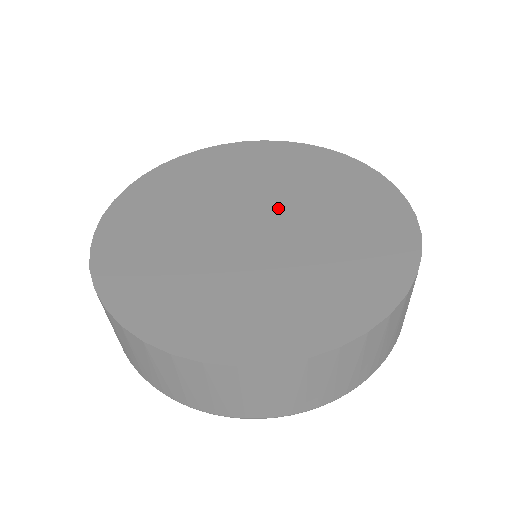
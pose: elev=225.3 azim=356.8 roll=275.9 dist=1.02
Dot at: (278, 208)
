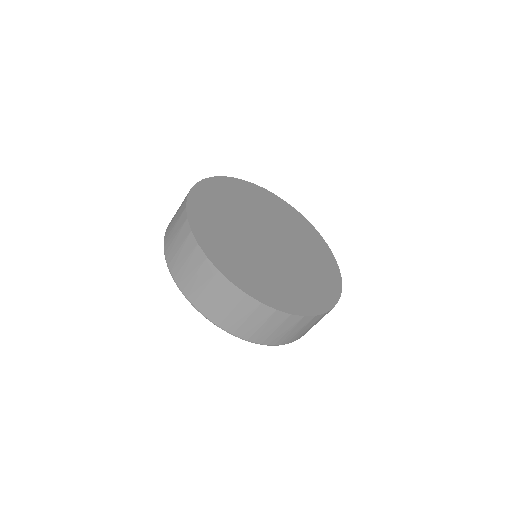
Dot at: (275, 231)
